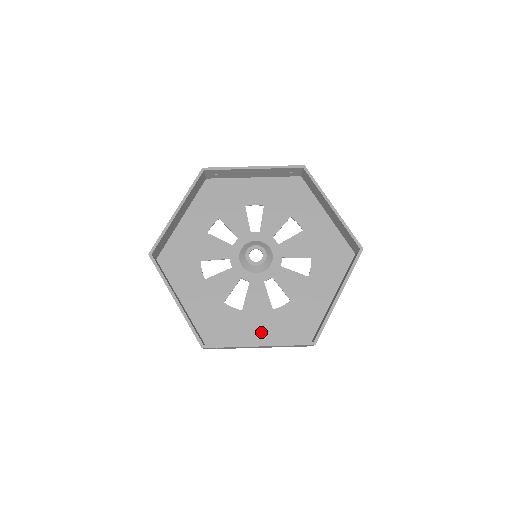
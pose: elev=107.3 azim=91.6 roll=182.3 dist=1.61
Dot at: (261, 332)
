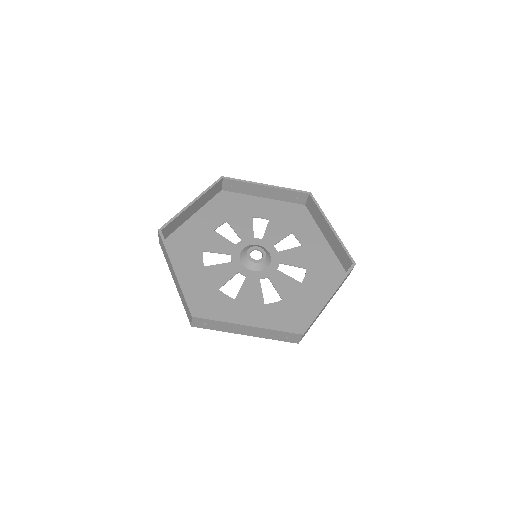
Dot at: (250, 321)
